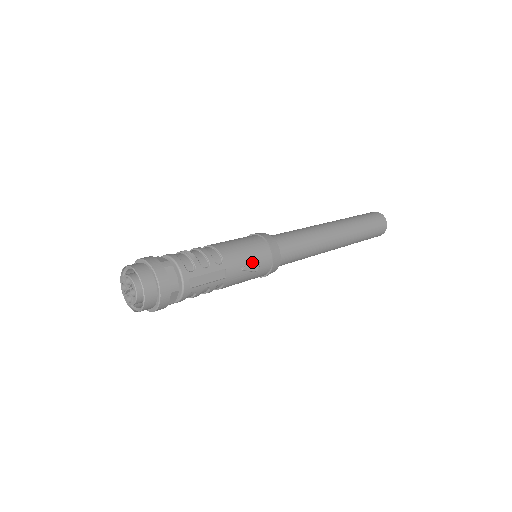
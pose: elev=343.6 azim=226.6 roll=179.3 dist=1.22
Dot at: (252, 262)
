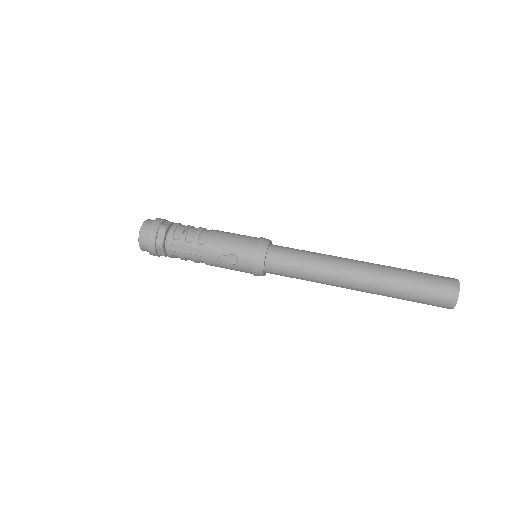
Dot at: (229, 255)
